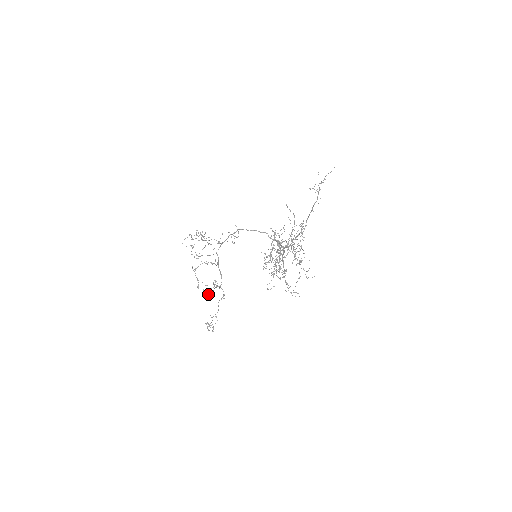
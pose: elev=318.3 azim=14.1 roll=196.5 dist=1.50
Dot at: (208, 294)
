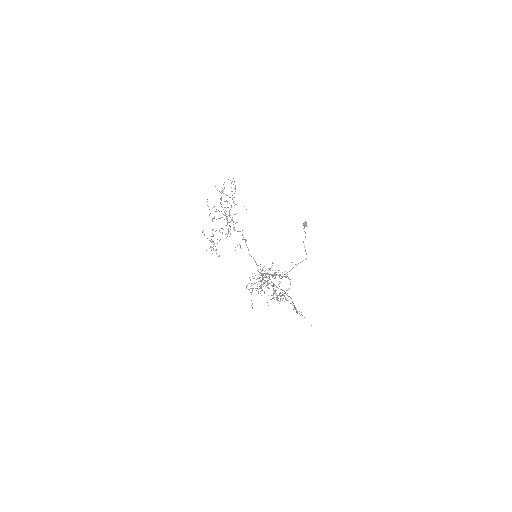
Dot at: occluded
